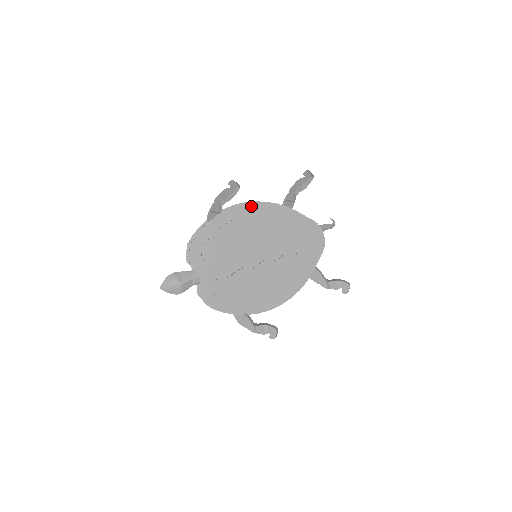
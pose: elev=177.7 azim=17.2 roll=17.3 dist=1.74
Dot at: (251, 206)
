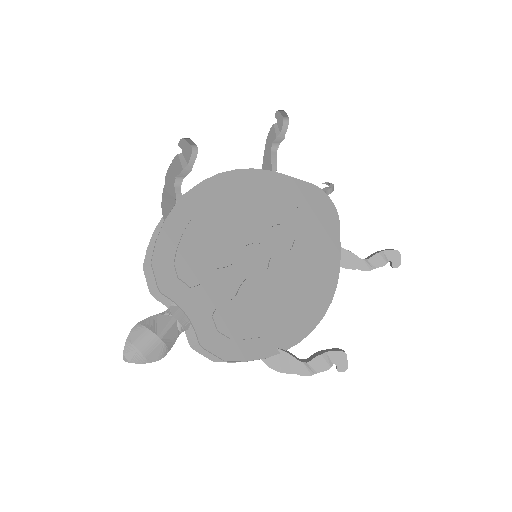
Dot at: (221, 179)
